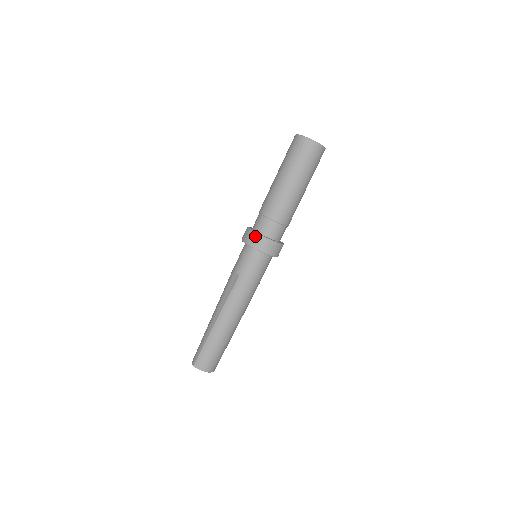
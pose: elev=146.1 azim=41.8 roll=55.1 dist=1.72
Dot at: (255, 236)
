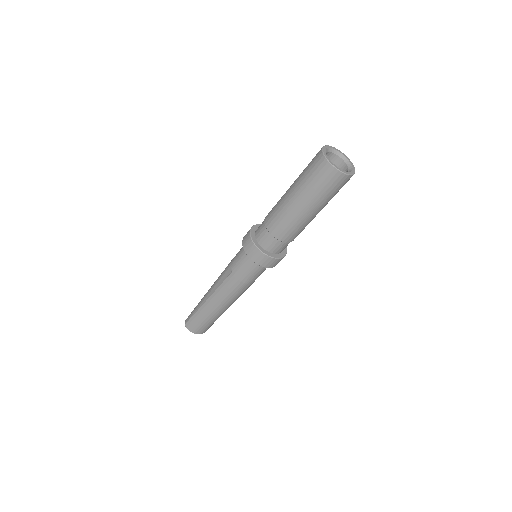
Dot at: (251, 245)
